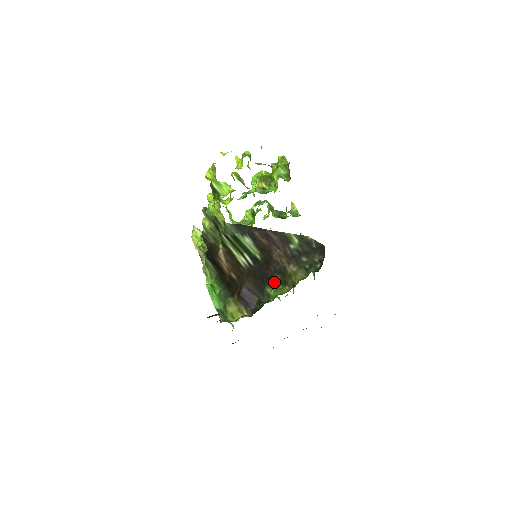
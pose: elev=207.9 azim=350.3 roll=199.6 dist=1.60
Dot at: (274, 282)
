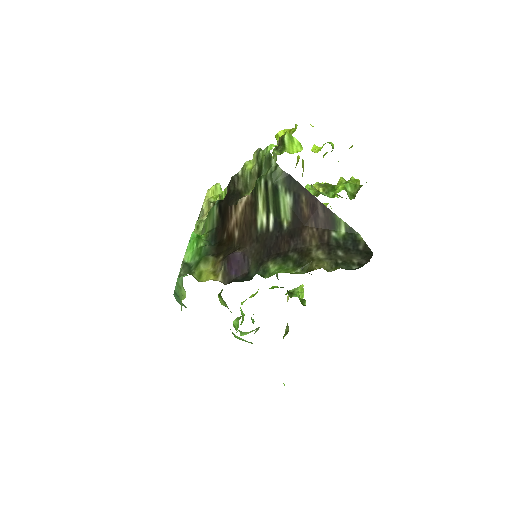
Dot at: (285, 259)
